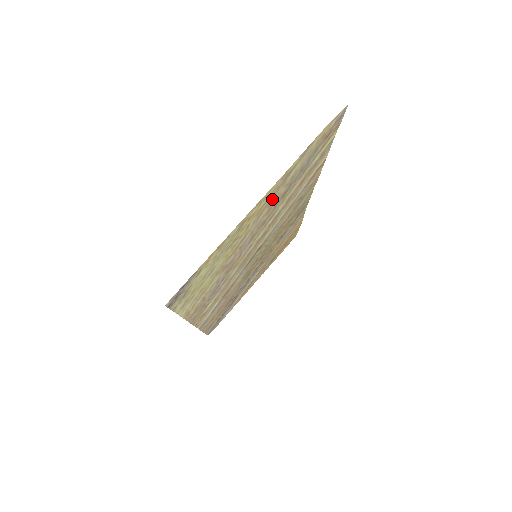
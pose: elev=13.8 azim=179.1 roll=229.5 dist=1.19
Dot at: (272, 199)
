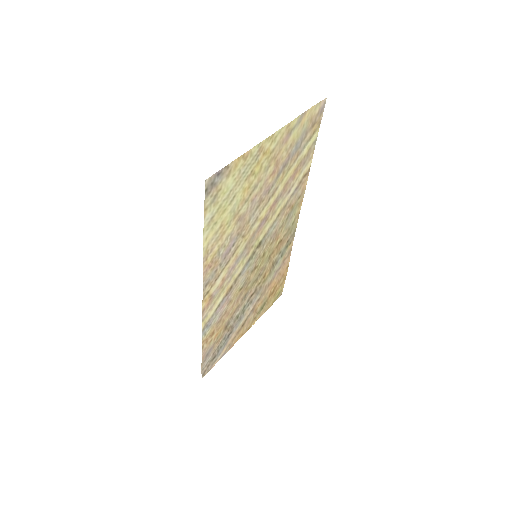
Dot at: (278, 155)
